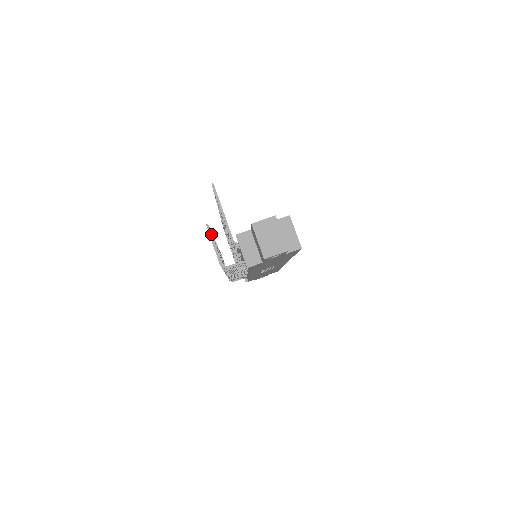
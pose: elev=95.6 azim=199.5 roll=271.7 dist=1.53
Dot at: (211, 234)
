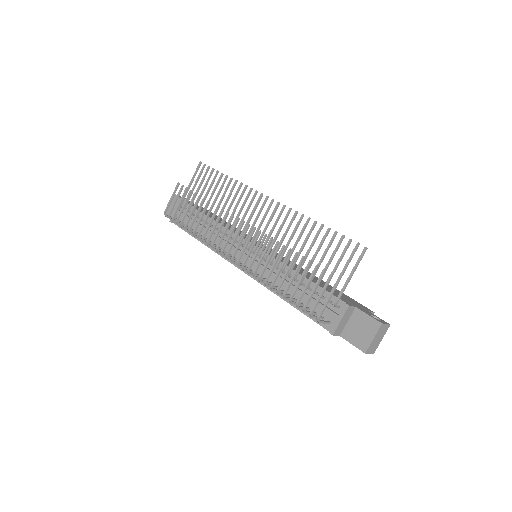
Dot at: occluded
